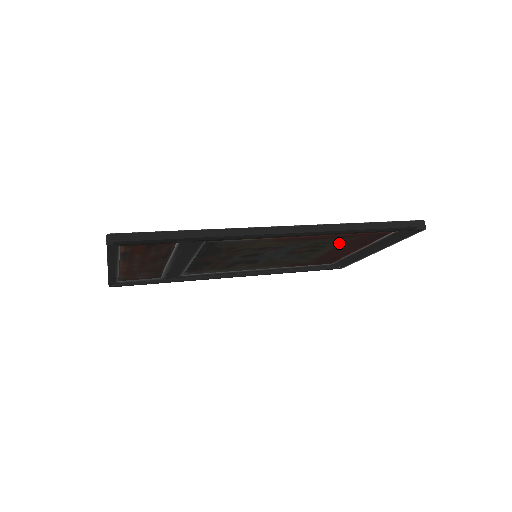
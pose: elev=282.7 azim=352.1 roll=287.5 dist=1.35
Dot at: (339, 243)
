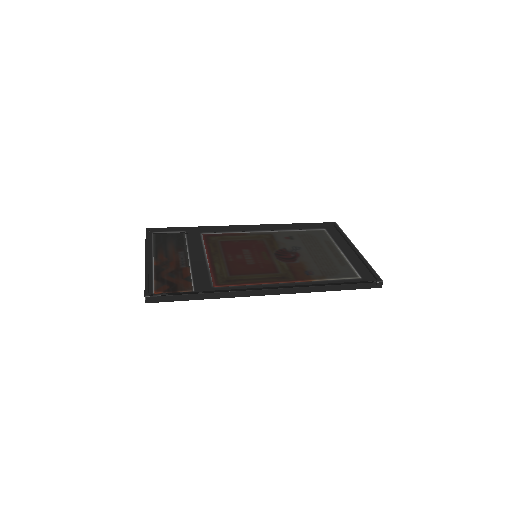
Dot at: (319, 267)
